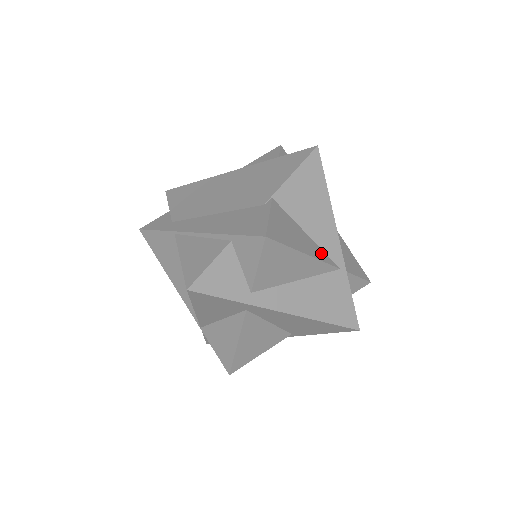
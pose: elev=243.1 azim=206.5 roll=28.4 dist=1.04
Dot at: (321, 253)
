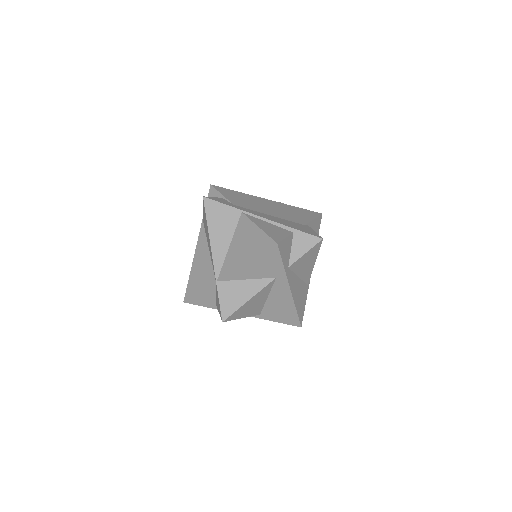
Dot at: occluded
